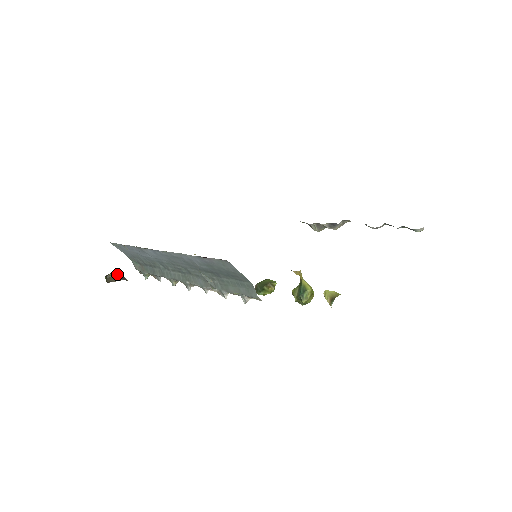
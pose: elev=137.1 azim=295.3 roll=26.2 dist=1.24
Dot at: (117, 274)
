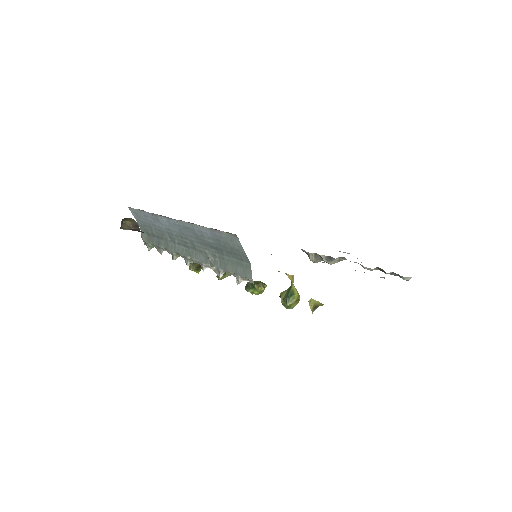
Dot at: (133, 222)
